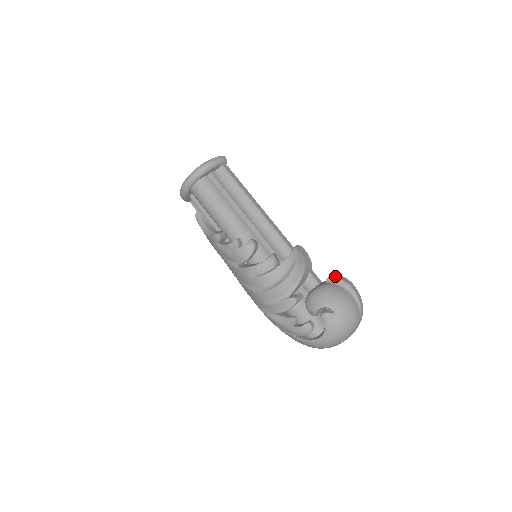
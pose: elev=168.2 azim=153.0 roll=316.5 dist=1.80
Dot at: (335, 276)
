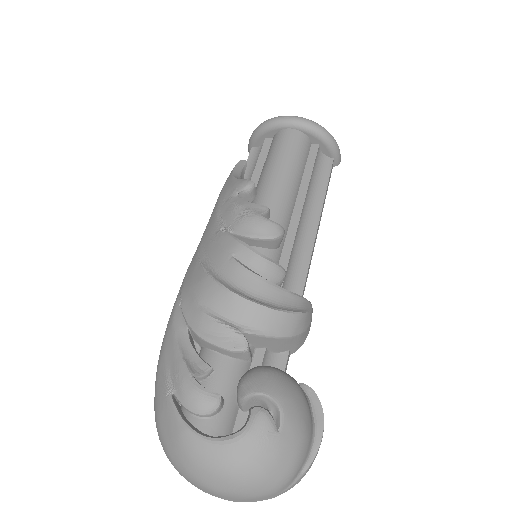
Dot at: occluded
